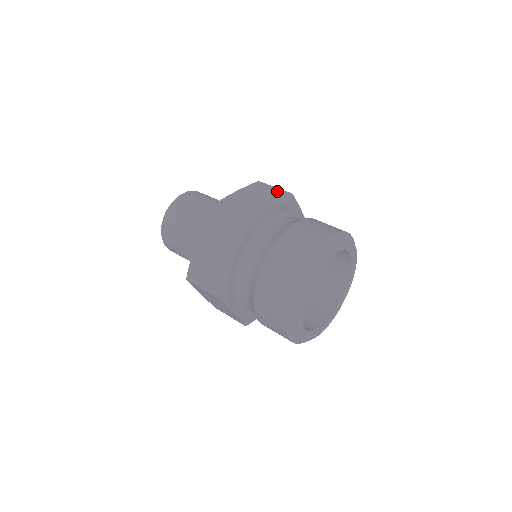
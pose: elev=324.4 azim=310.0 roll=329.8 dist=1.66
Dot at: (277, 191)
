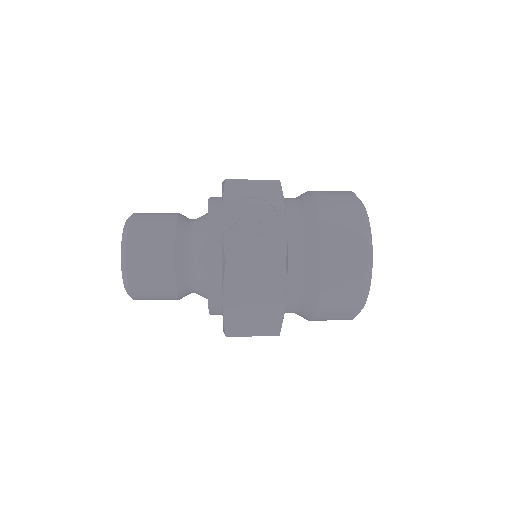
Dot at: occluded
